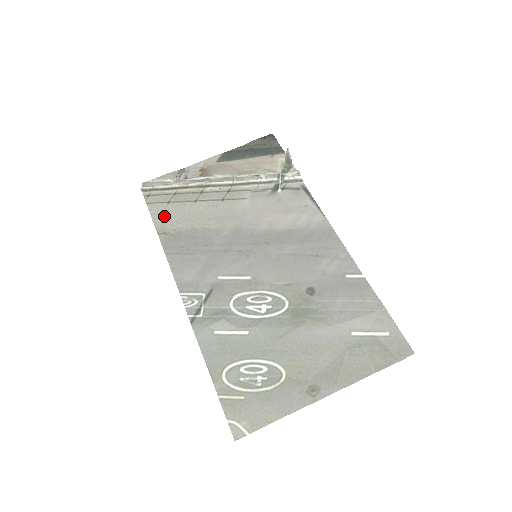
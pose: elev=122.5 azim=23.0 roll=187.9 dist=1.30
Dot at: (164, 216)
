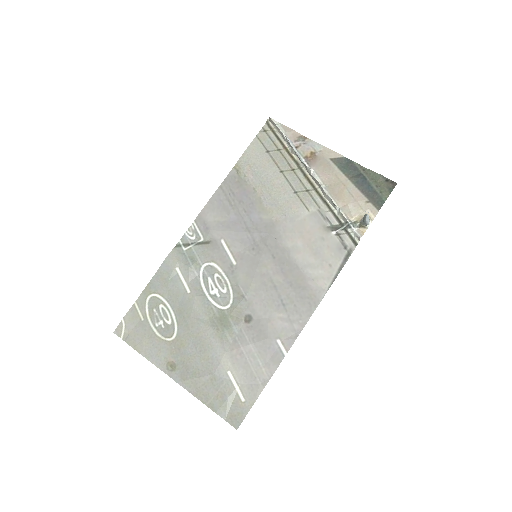
Dot at: (252, 158)
